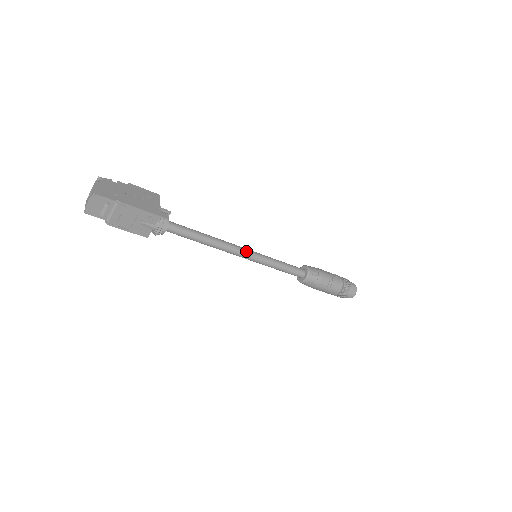
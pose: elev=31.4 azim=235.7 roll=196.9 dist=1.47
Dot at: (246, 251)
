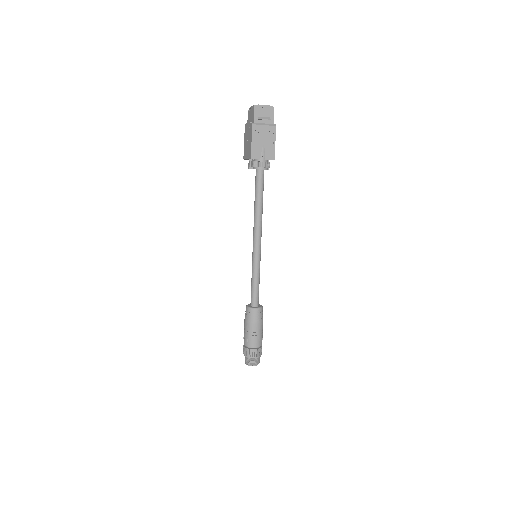
Dot at: occluded
